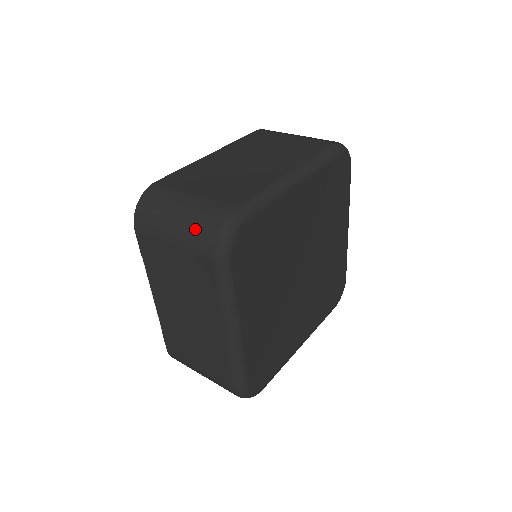
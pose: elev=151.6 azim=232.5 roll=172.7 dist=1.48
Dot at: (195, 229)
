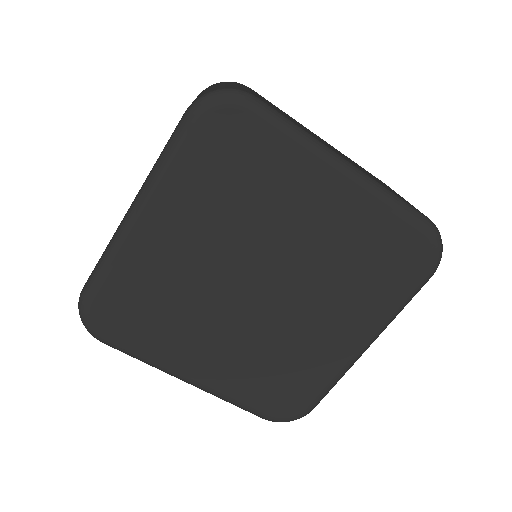
Dot at: (211, 89)
